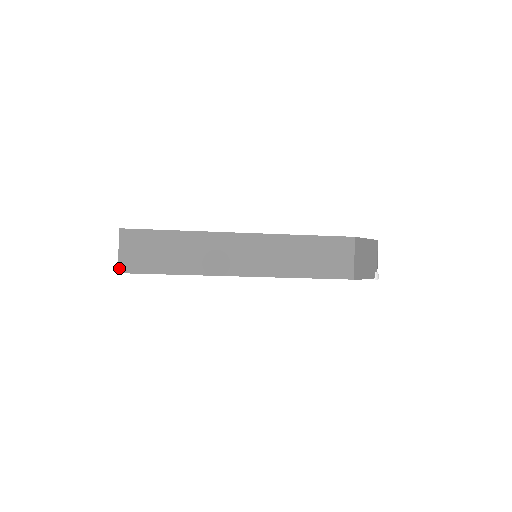
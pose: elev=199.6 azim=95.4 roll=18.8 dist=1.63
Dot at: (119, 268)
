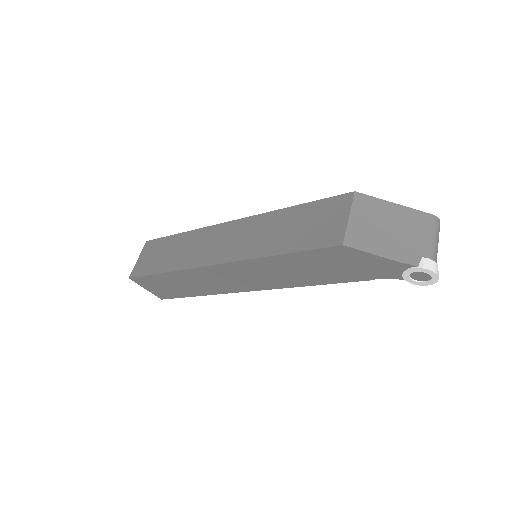
Dot at: (131, 274)
